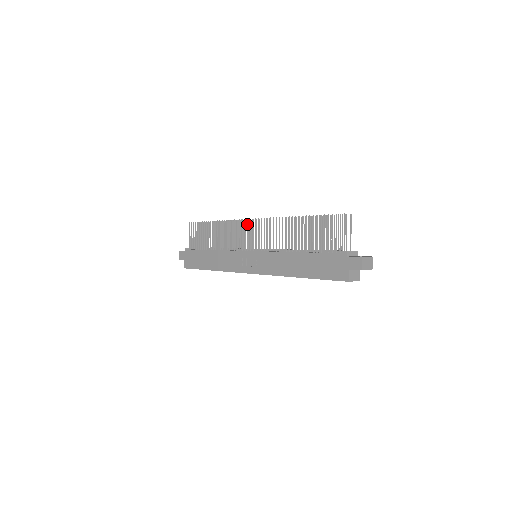
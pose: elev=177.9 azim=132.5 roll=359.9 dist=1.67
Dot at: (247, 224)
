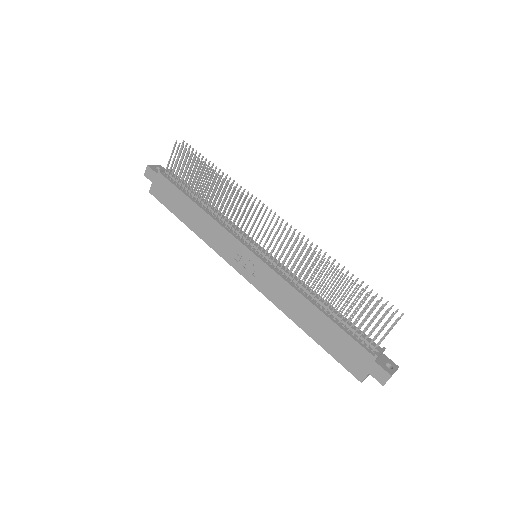
Dot at: (262, 217)
